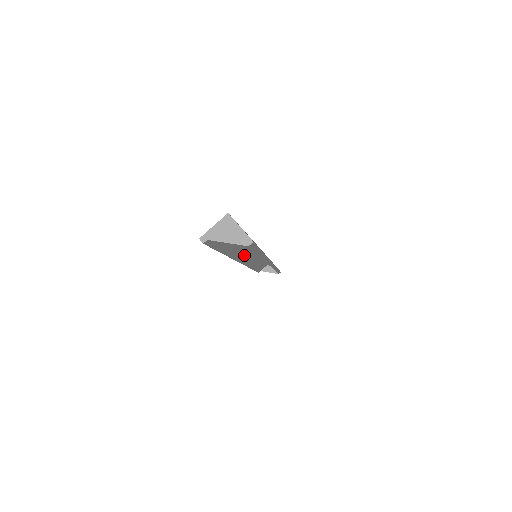
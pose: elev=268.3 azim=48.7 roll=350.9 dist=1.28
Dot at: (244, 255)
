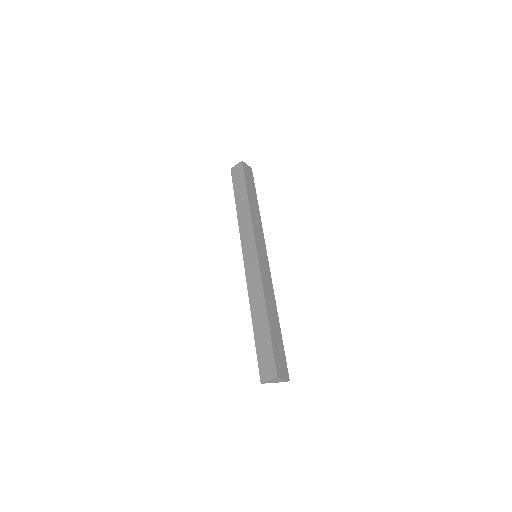
Dot at: (252, 274)
